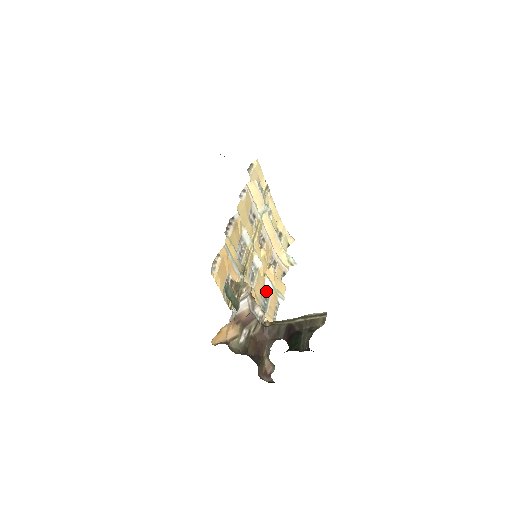
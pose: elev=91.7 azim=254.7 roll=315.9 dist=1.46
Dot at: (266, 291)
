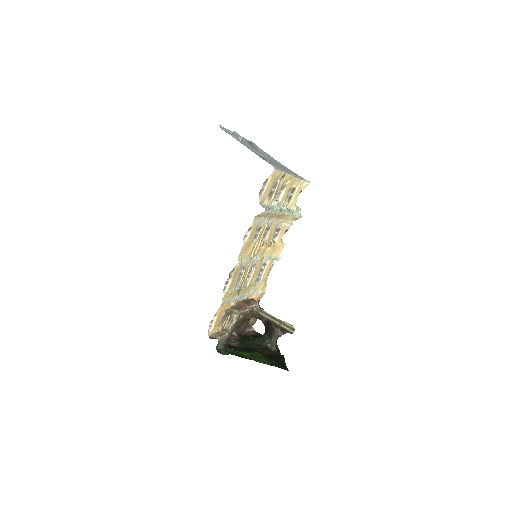
Dot at: (263, 265)
